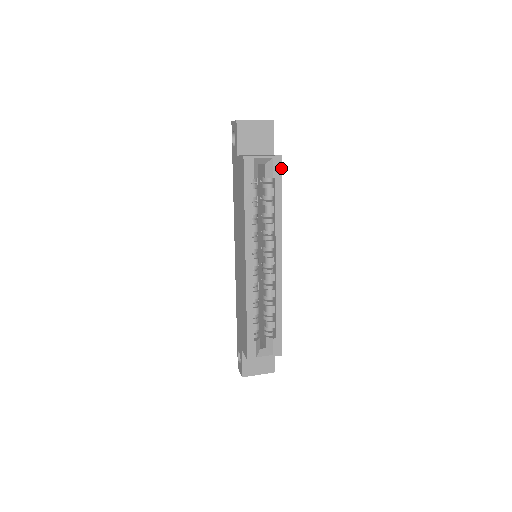
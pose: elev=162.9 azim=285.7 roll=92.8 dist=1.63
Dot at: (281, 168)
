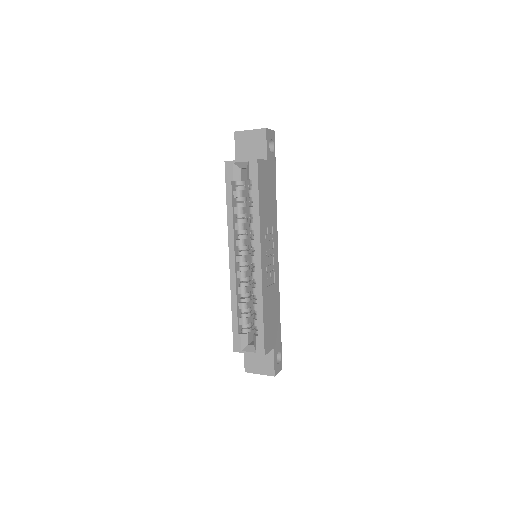
Dot at: (257, 170)
